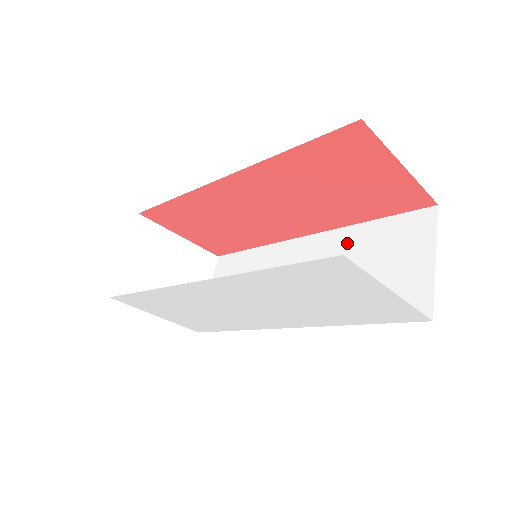
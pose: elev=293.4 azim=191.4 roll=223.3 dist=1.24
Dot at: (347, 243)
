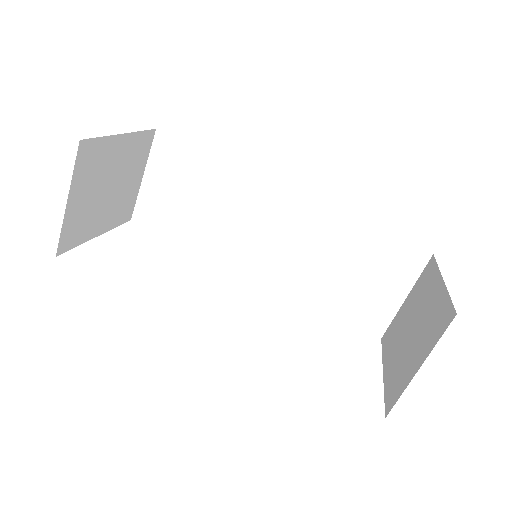
Dot at: (337, 232)
